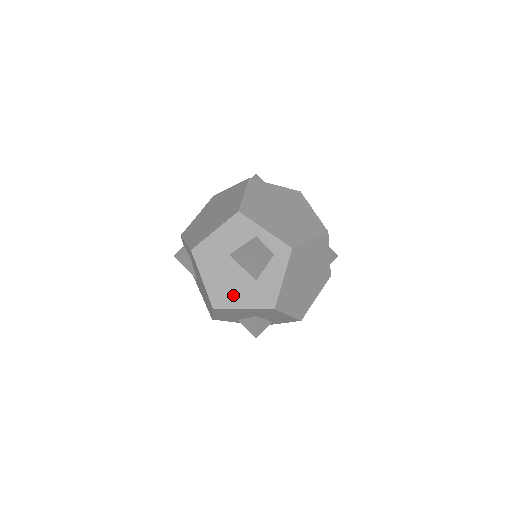
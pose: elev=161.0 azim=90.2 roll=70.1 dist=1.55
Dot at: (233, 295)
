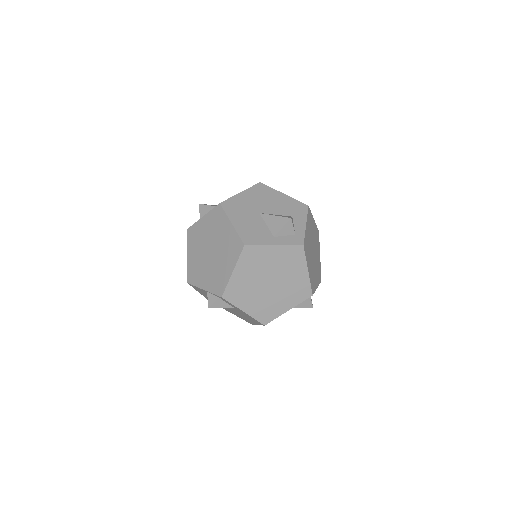
Dot at: occluded
